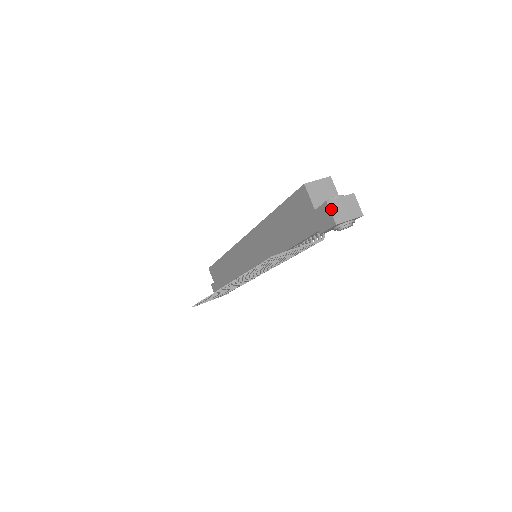
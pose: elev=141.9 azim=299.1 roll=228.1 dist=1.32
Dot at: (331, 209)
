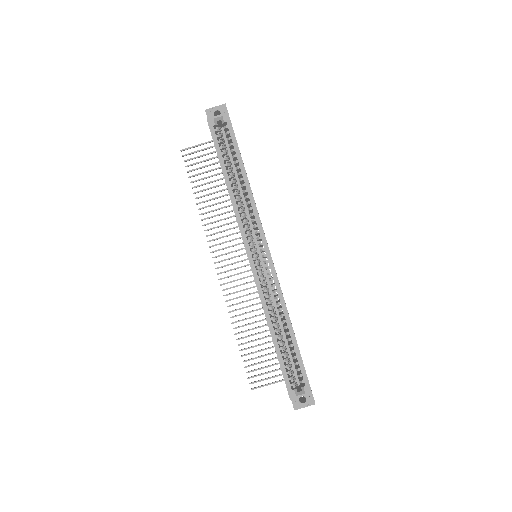
Dot at: (295, 408)
